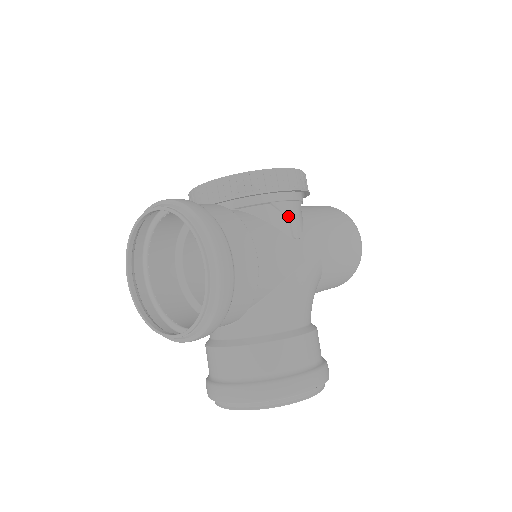
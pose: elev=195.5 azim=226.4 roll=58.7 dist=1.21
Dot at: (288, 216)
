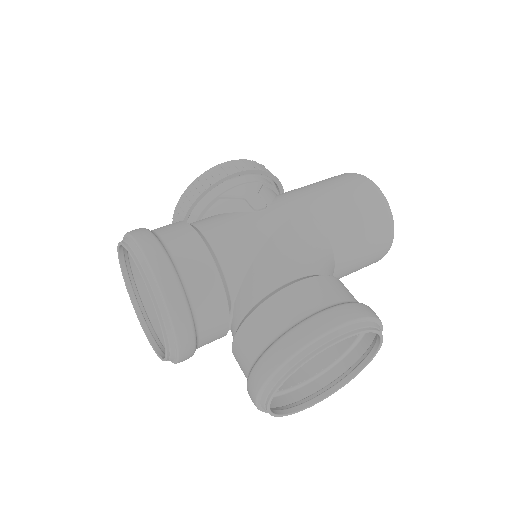
Dot at: (241, 197)
